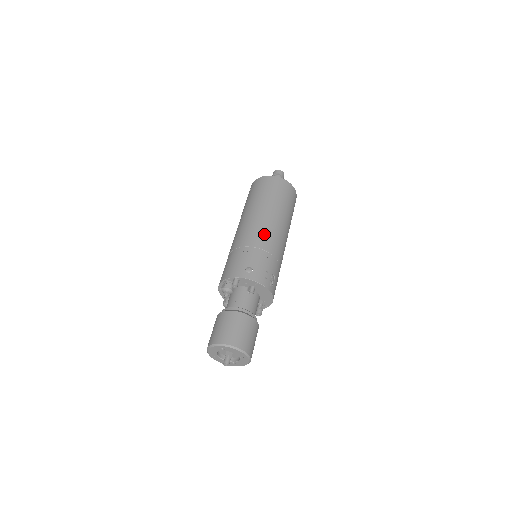
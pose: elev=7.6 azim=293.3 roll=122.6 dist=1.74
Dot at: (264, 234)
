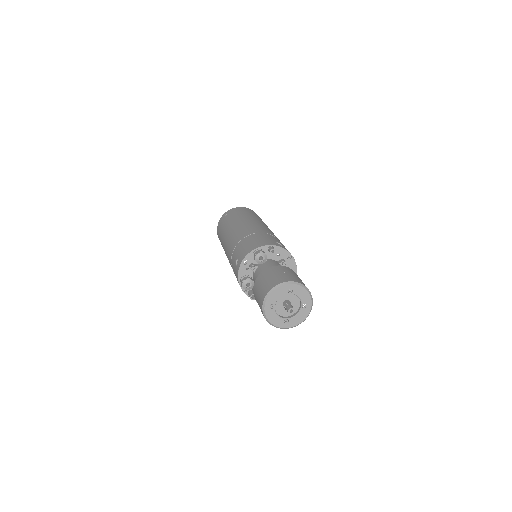
Dot at: (271, 232)
